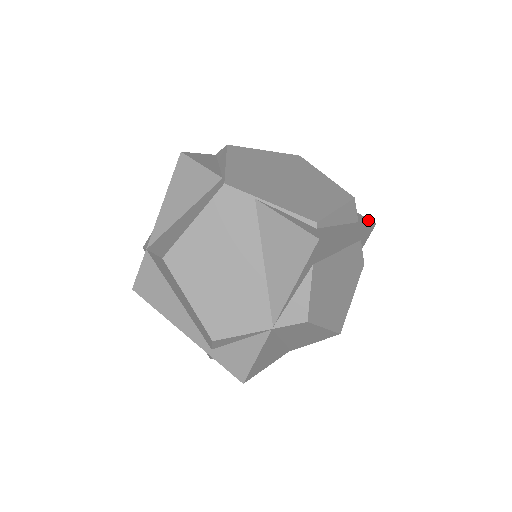
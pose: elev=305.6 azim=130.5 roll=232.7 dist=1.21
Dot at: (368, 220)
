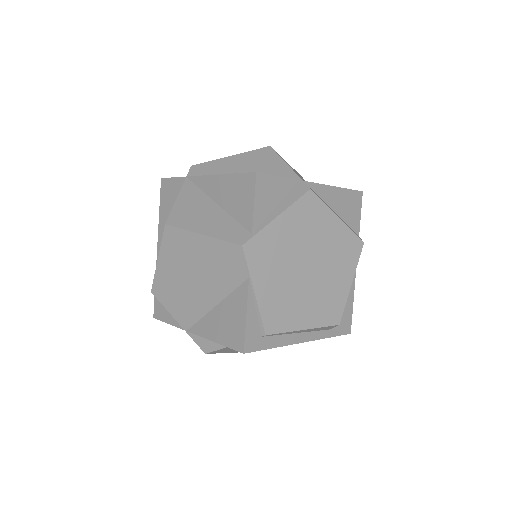
Dot at: (348, 327)
